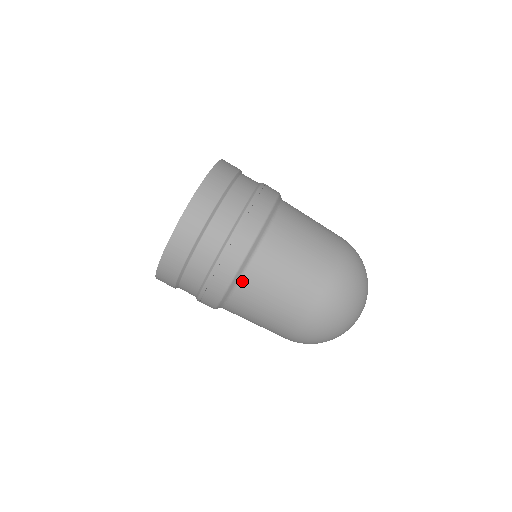
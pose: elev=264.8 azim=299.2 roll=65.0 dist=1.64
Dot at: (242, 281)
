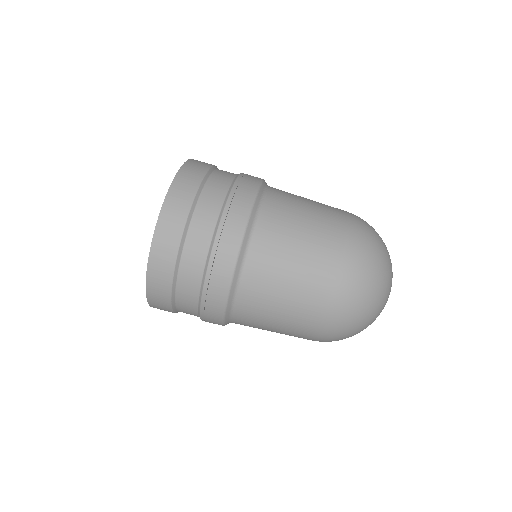
Dot at: (251, 249)
